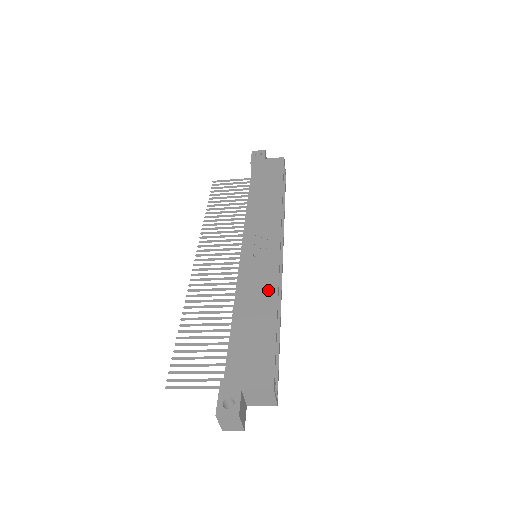
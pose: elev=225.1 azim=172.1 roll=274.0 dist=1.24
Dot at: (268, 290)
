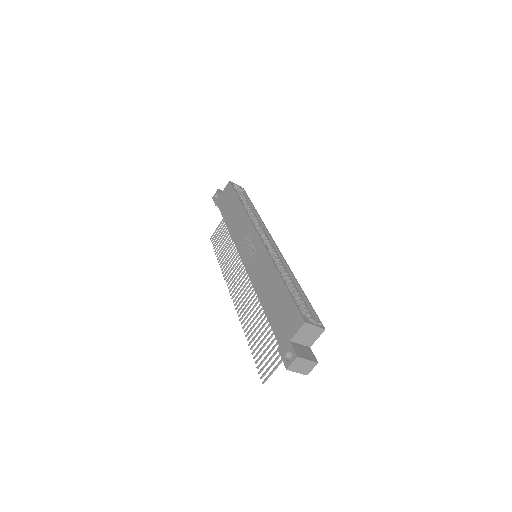
Dot at: (268, 269)
